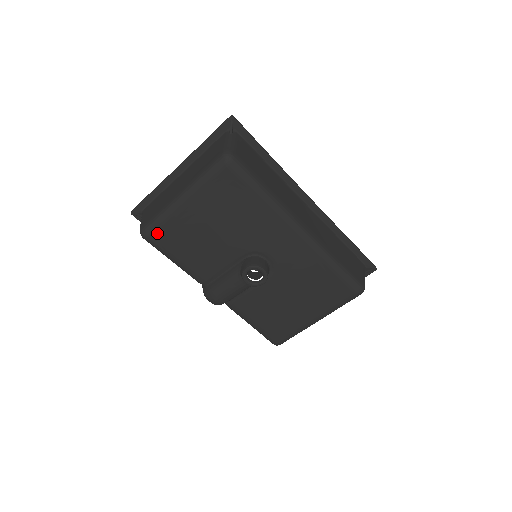
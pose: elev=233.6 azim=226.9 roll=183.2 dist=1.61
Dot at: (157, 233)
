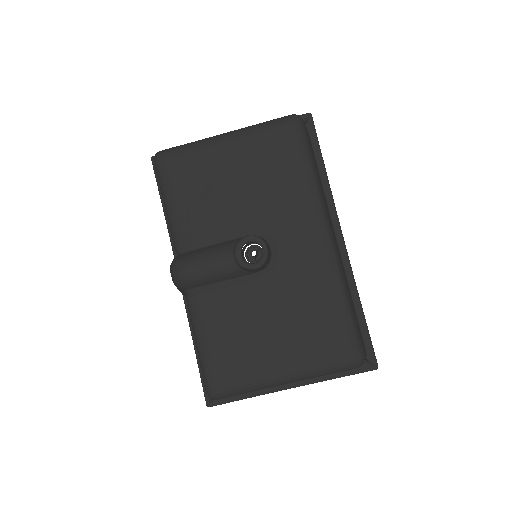
Dot at: (174, 159)
